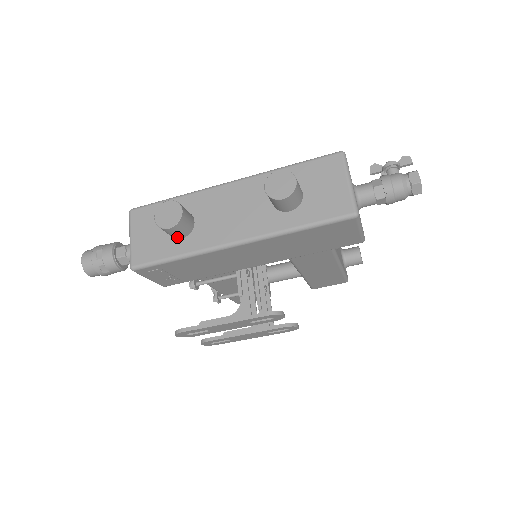
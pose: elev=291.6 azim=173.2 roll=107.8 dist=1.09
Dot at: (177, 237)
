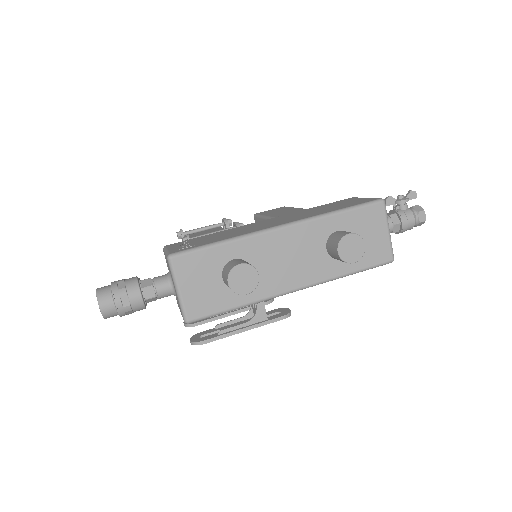
Dot at: occluded
